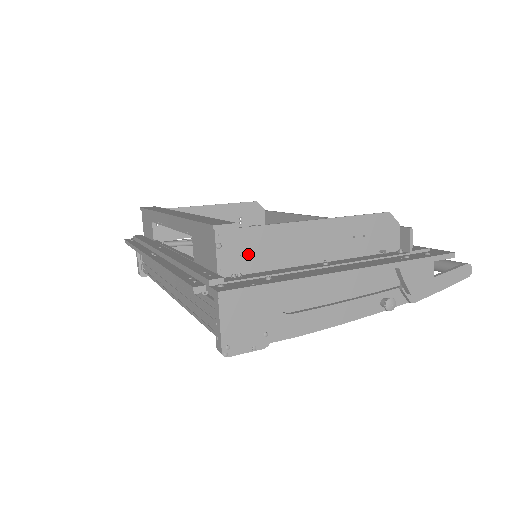
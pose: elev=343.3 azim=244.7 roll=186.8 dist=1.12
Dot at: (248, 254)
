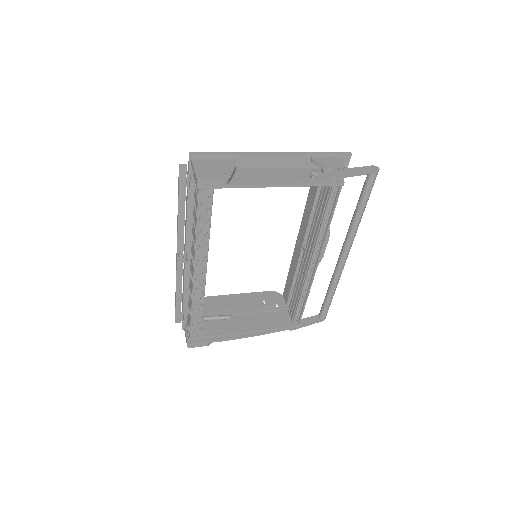
Dot at: occluded
